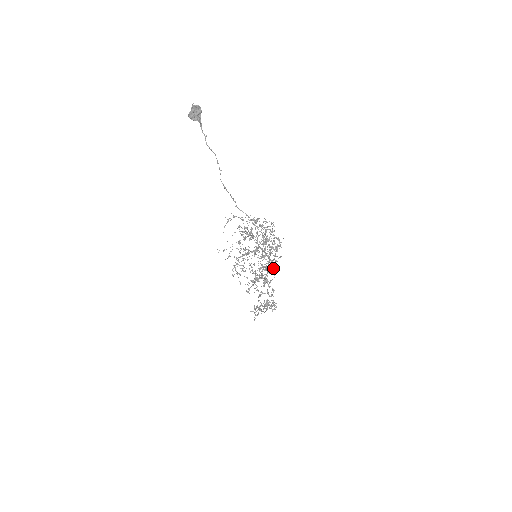
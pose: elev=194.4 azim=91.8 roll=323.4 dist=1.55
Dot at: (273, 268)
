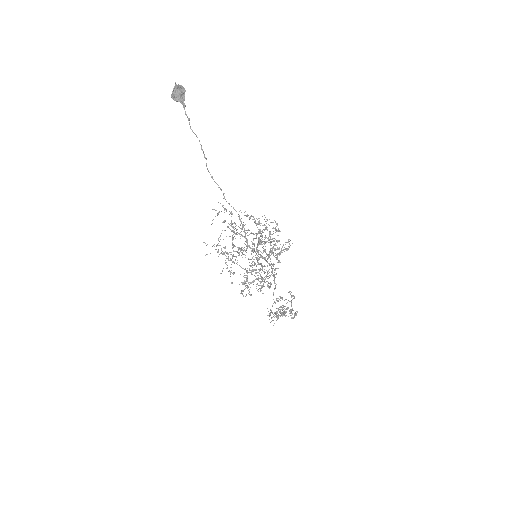
Dot at: (272, 272)
